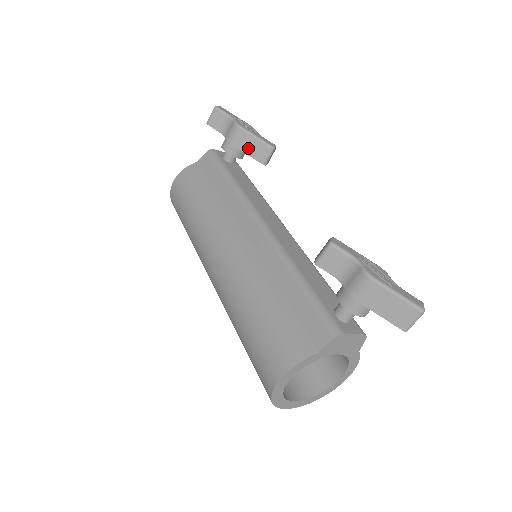
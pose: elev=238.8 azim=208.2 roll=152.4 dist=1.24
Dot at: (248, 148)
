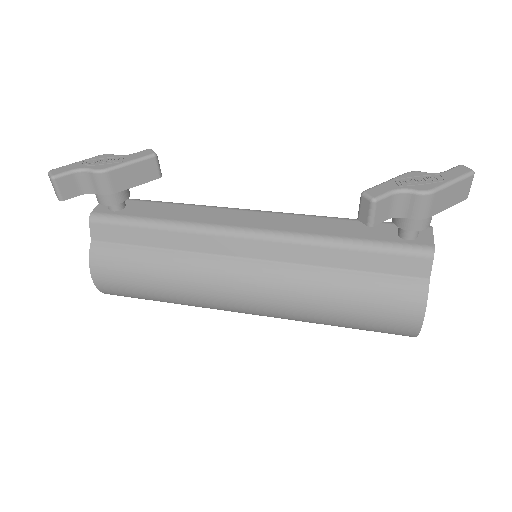
Dot at: (133, 180)
